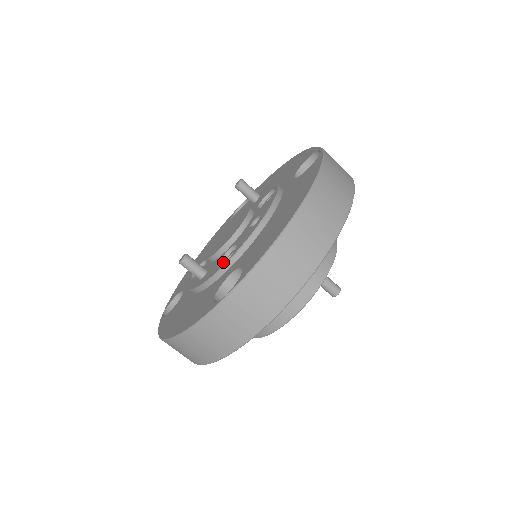
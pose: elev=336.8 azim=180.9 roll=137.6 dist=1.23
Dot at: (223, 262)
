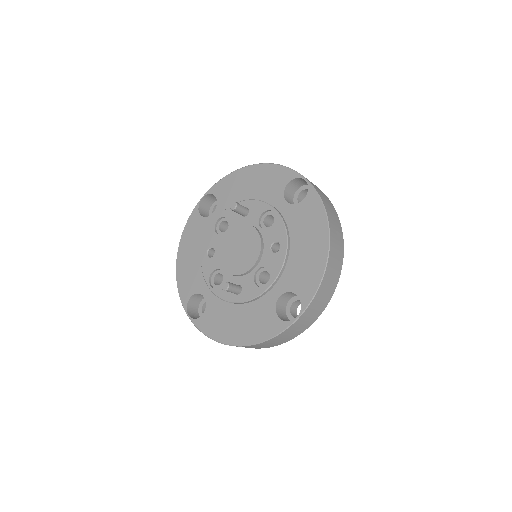
Dot at: (255, 280)
